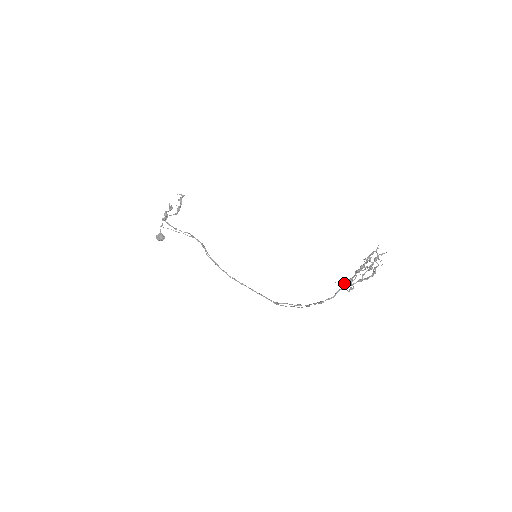
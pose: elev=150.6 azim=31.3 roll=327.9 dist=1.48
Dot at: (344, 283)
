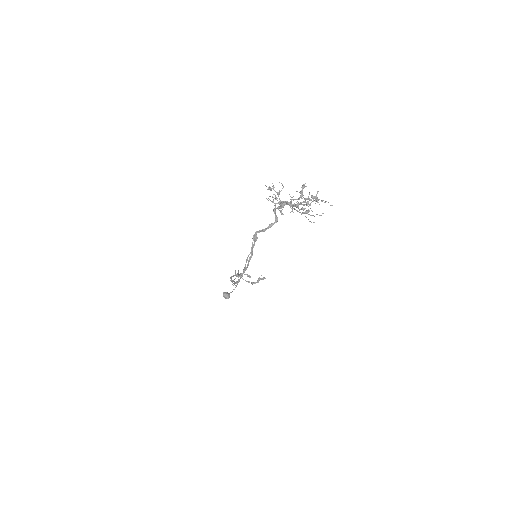
Dot at: (270, 188)
